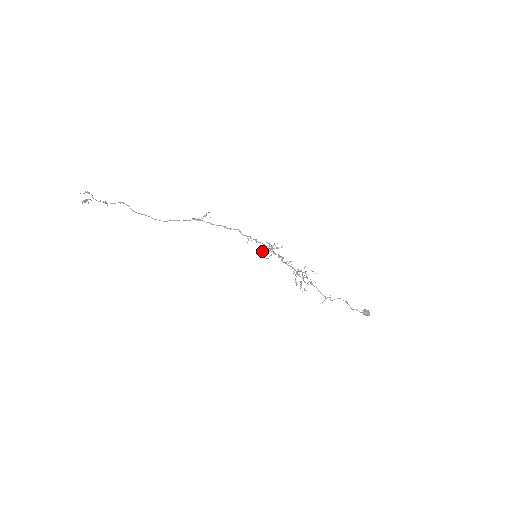
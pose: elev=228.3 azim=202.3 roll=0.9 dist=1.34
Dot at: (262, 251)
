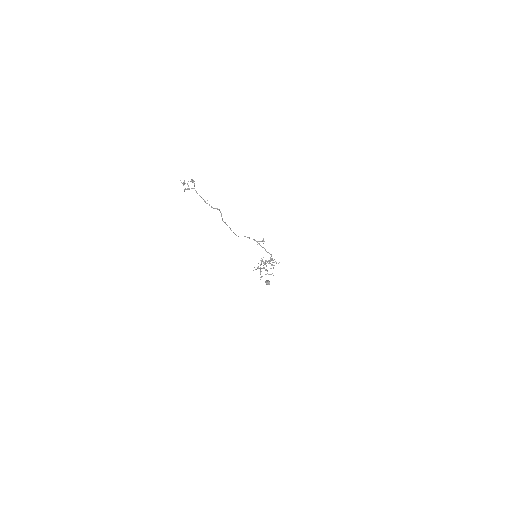
Dot at: (271, 268)
